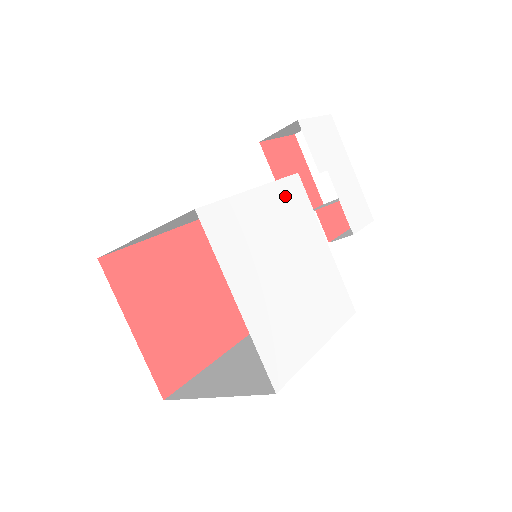
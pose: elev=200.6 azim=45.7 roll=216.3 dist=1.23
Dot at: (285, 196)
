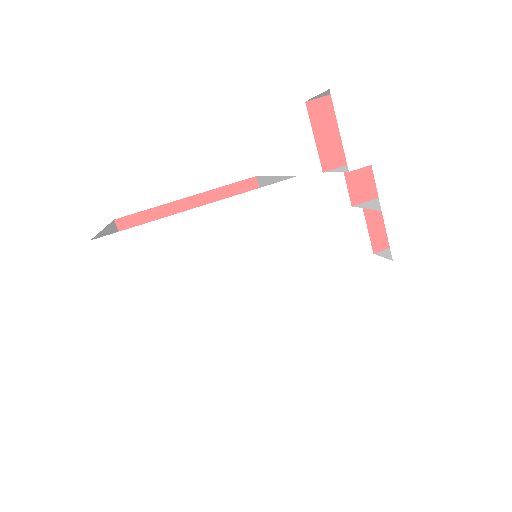
Dot at: (257, 213)
